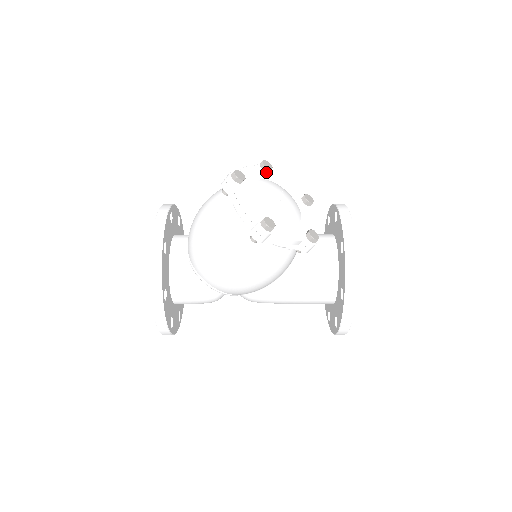
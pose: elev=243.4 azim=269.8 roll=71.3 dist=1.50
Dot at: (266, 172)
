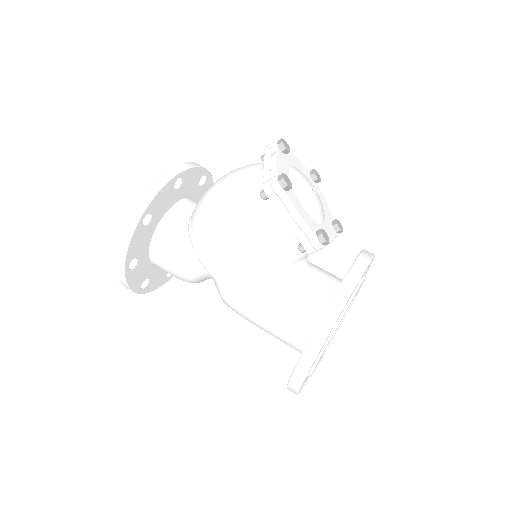
Dot at: (312, 179)
